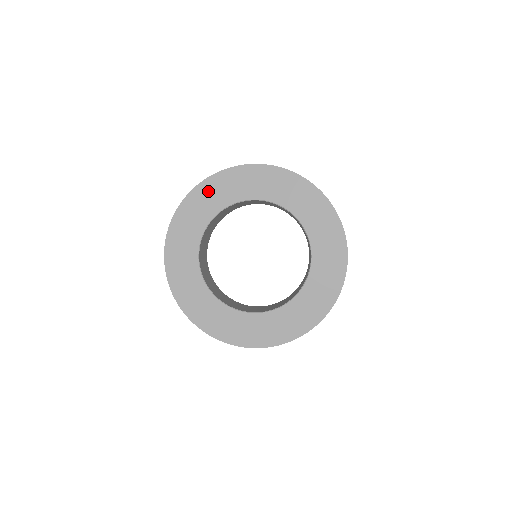
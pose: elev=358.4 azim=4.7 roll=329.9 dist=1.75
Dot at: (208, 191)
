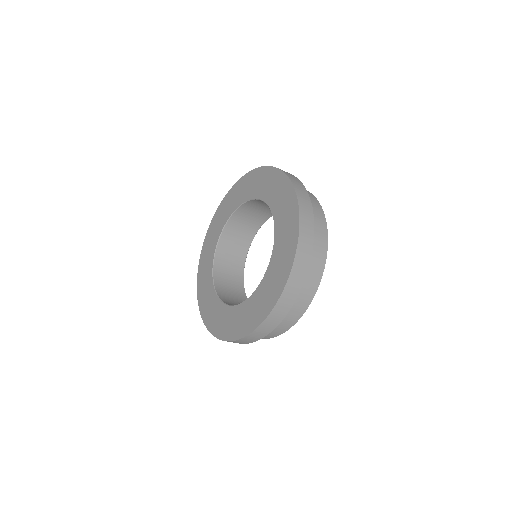
Dot at: (204, 258)
